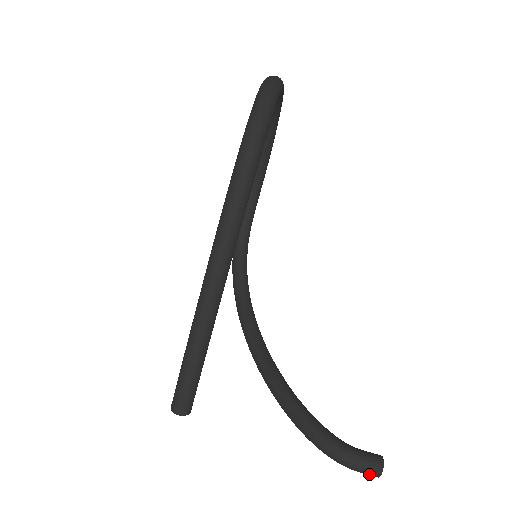
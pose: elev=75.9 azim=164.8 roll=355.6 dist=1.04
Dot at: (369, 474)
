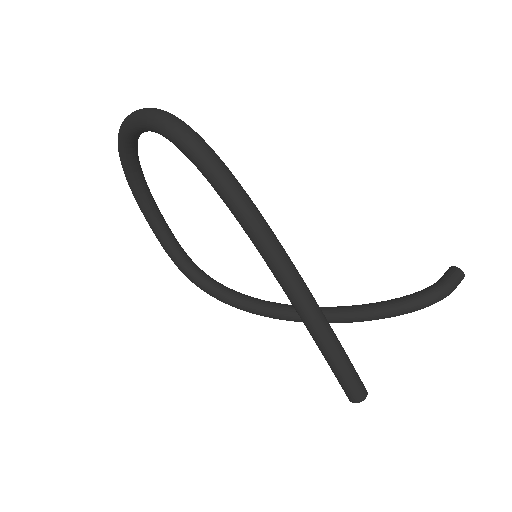
Dot at: occluded
